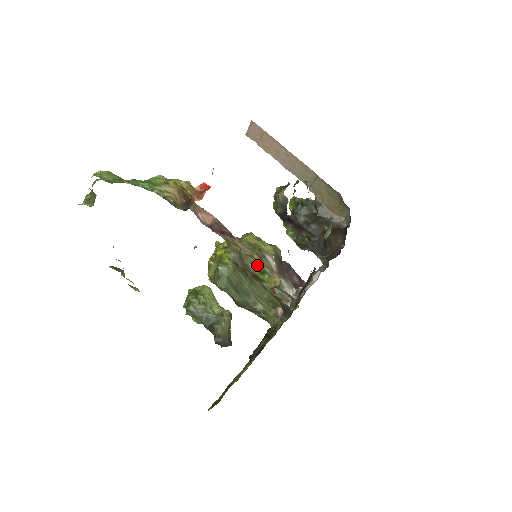
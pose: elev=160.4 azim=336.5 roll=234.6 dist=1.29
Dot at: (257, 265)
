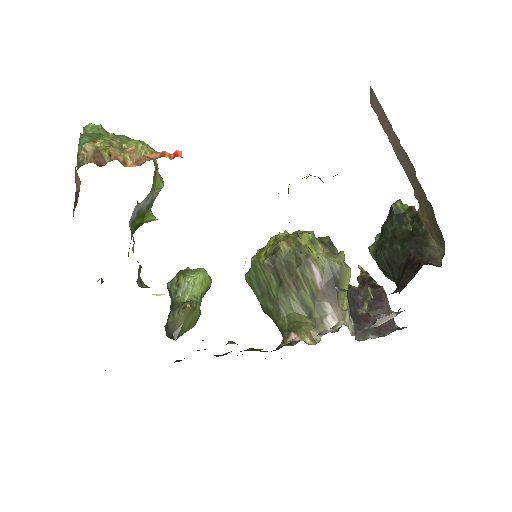
Dot at: occluded
